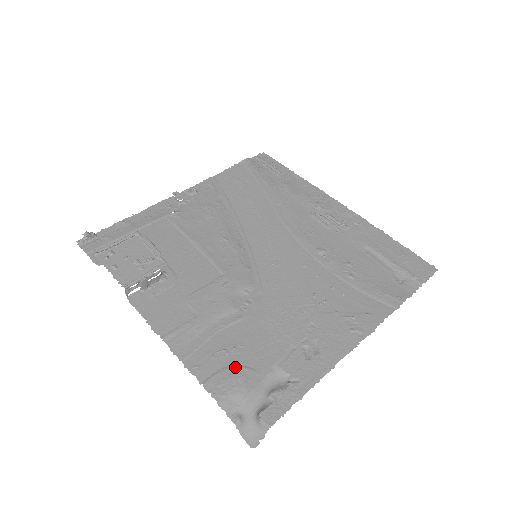
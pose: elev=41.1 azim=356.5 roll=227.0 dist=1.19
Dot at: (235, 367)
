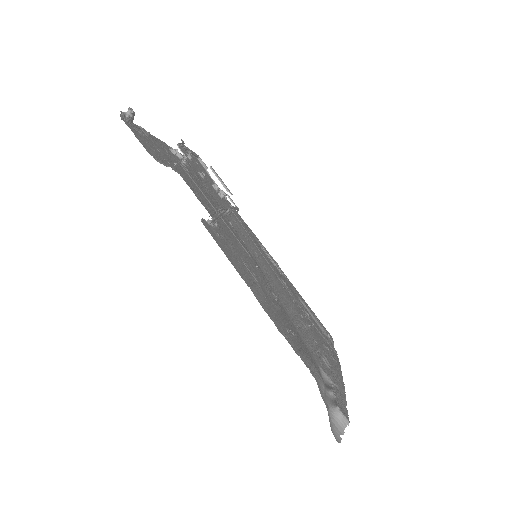
Dot at: (305, 351)
